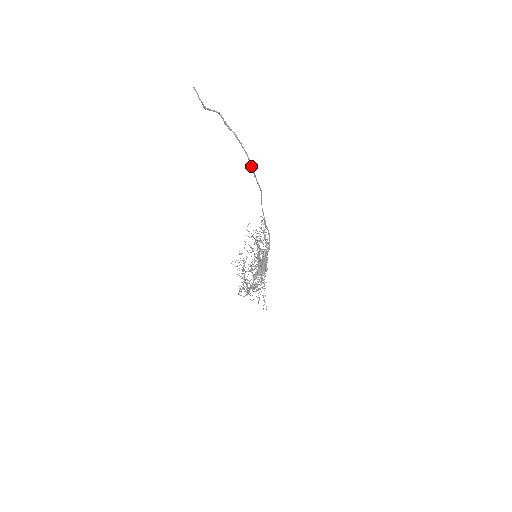
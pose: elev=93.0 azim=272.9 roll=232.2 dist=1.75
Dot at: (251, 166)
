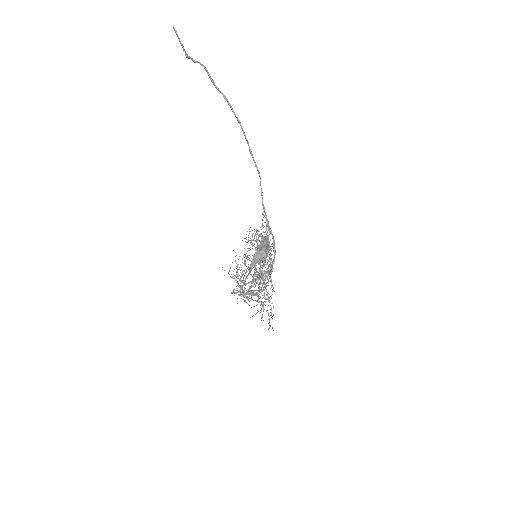
Dot at: (246, 139)
